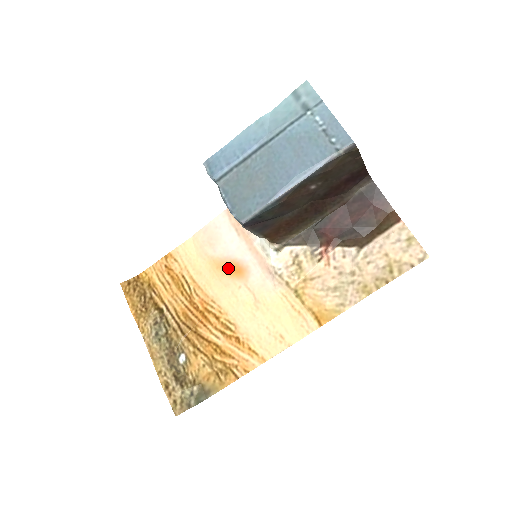
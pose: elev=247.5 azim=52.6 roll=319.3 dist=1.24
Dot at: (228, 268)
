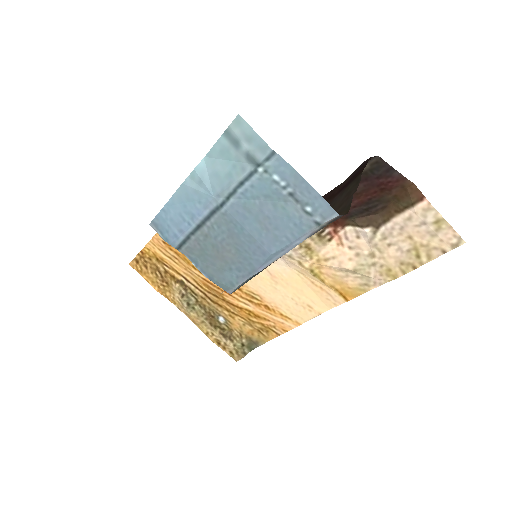
Dot at: occluded
